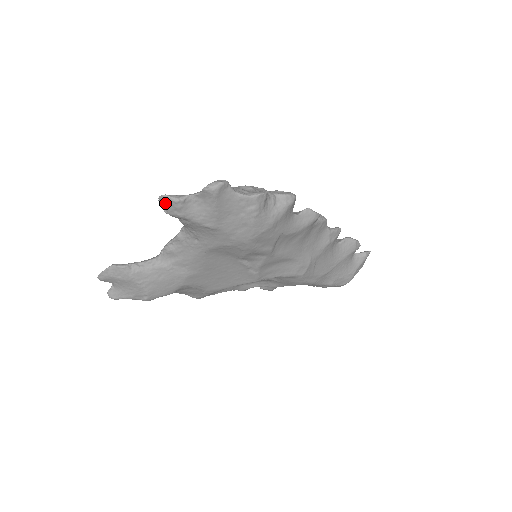
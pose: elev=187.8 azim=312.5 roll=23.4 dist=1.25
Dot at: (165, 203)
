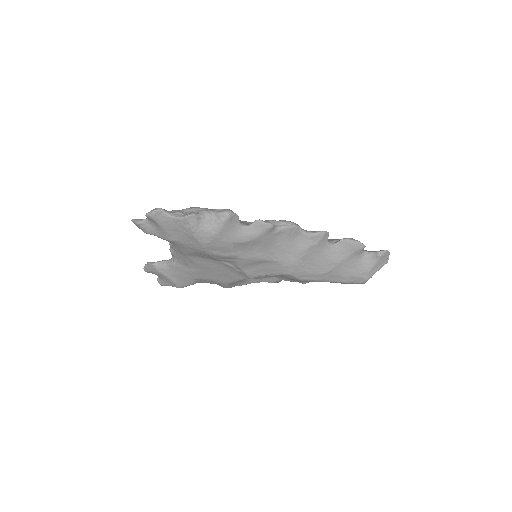
Dot at: (136, 225)
